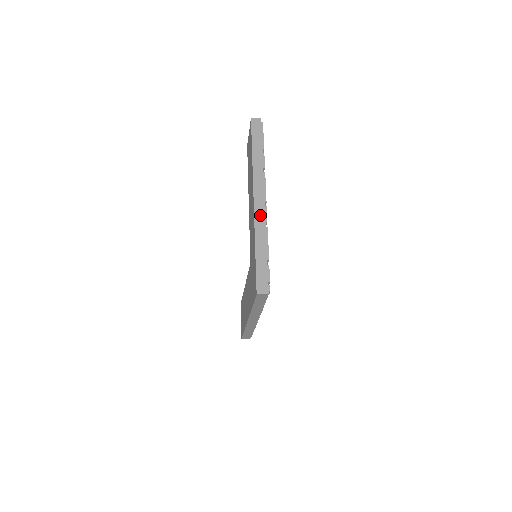
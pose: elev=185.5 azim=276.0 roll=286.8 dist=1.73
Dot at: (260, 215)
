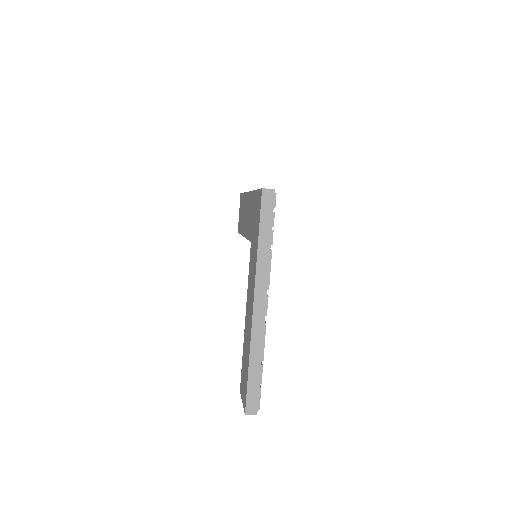
Dot at: occluded
